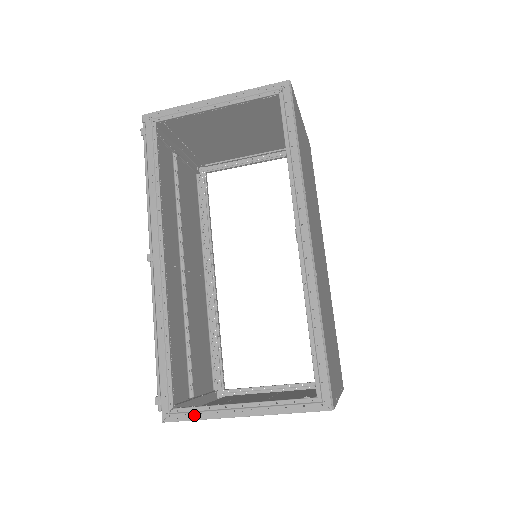
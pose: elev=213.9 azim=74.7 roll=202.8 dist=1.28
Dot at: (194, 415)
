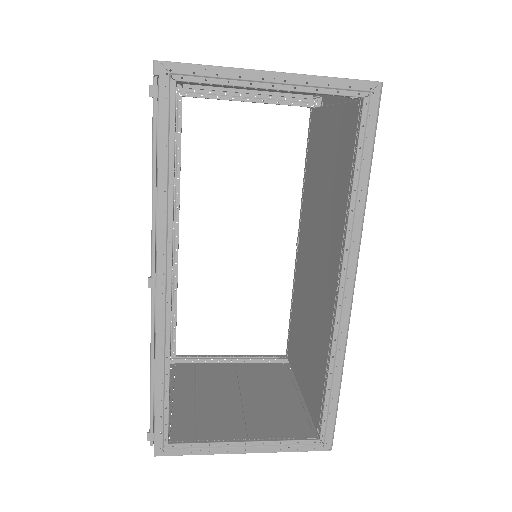
Dot at: (192, 451)
